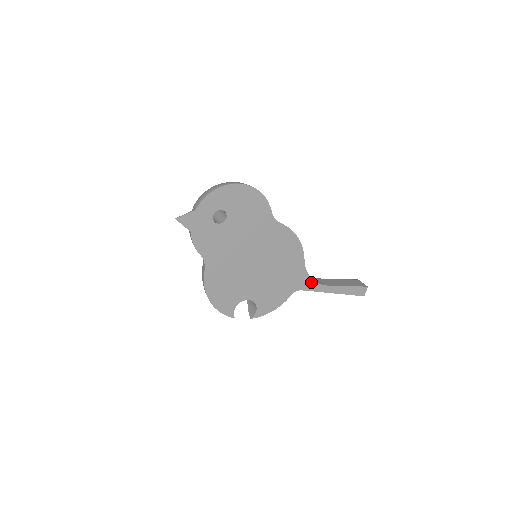
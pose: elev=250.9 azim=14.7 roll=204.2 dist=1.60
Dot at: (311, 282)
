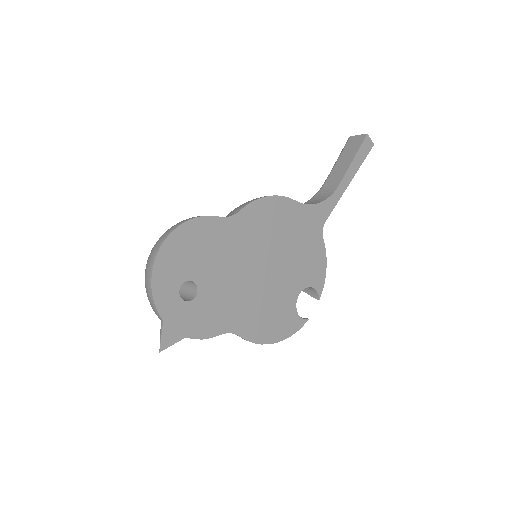
Dot at: (324, 205)
